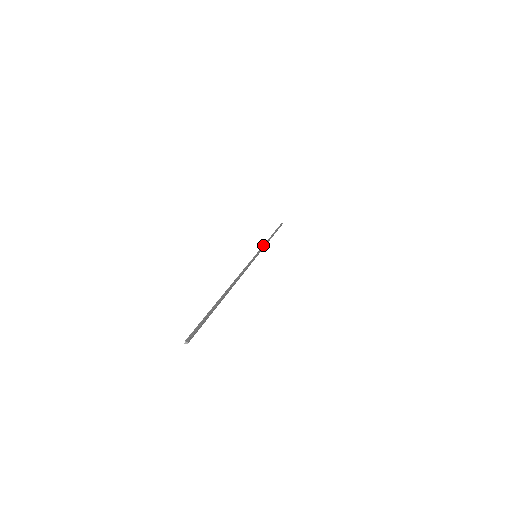
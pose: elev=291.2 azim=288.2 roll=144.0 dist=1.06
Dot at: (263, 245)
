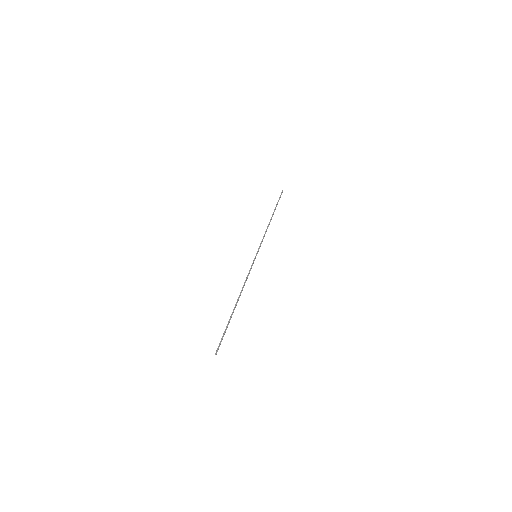
Dot at: (262, 239)
